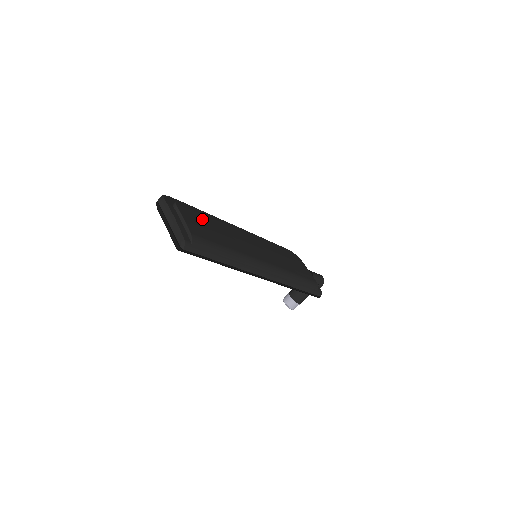
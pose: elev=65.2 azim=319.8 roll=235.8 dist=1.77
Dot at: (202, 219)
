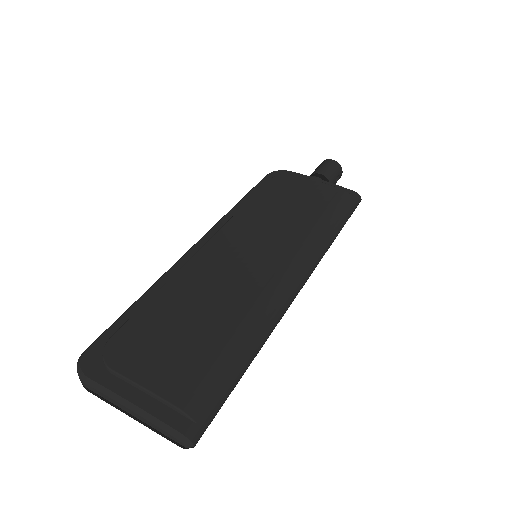
Dot at: (159, 331)
